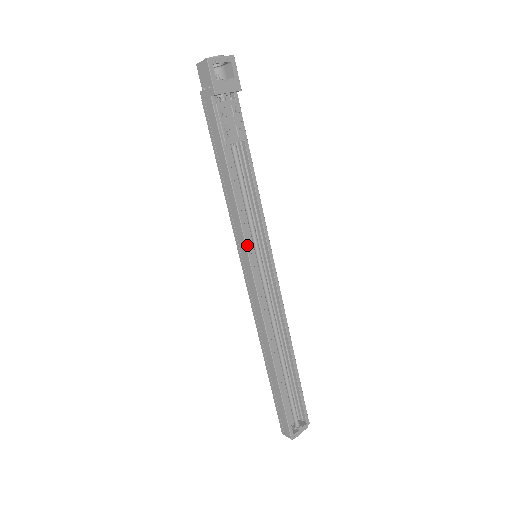
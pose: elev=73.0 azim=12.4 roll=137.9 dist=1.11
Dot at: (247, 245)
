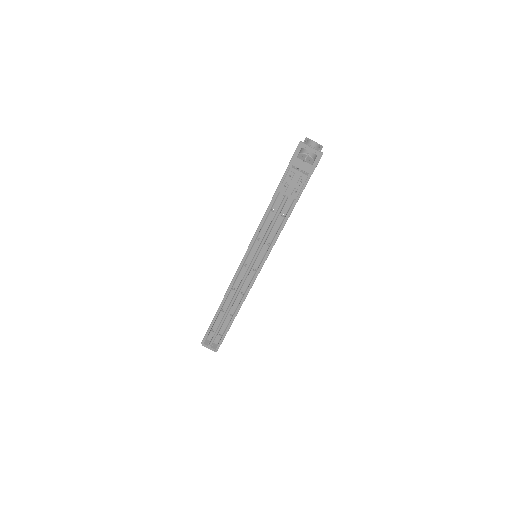
Dot at: (250, 246)
